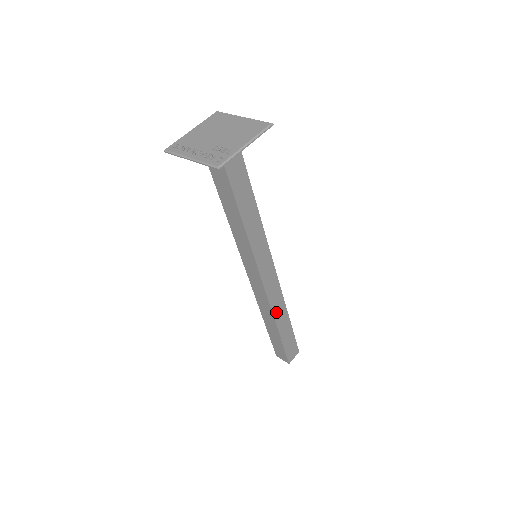
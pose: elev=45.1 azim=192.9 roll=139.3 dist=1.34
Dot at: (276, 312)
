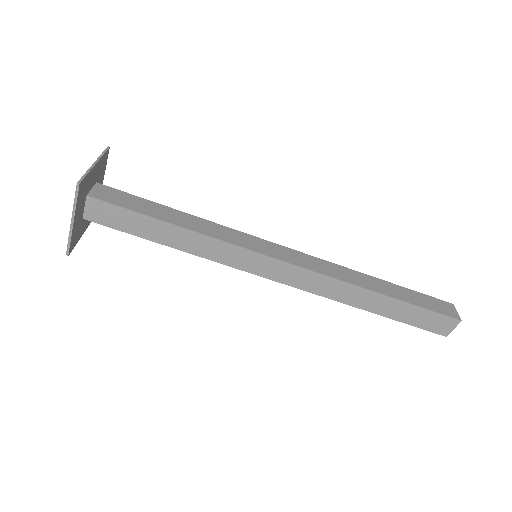
Dot at: (344, 298)
